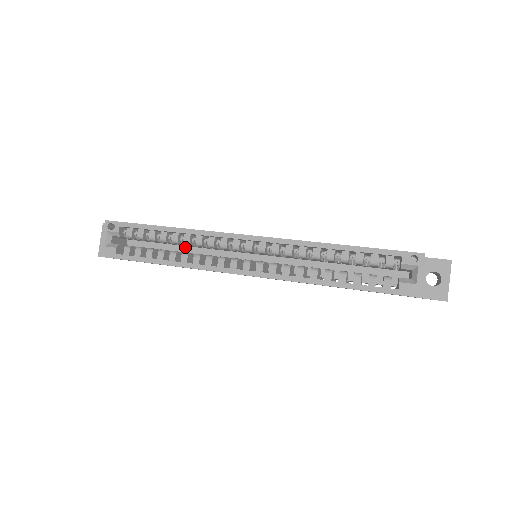
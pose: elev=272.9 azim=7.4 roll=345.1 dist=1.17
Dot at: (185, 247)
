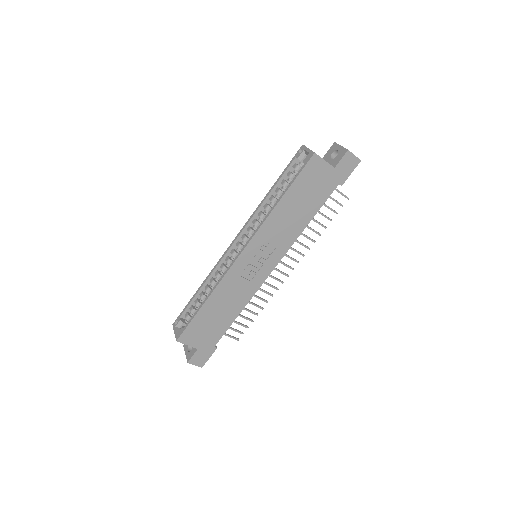
Dot at: occluded
